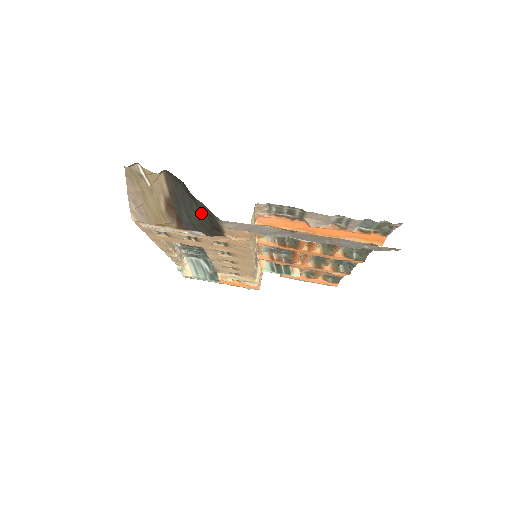
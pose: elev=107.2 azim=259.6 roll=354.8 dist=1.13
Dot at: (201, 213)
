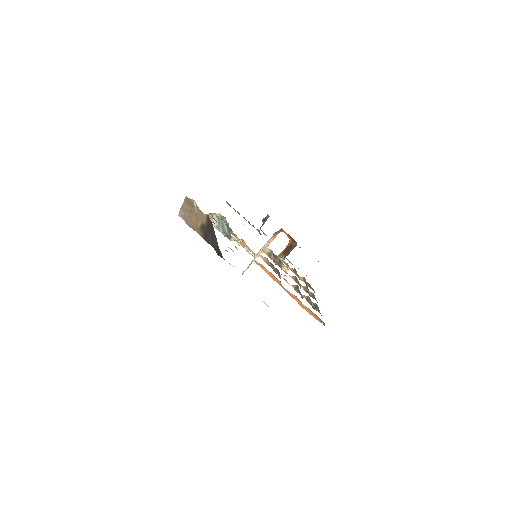
Dot at: (218, 247)
